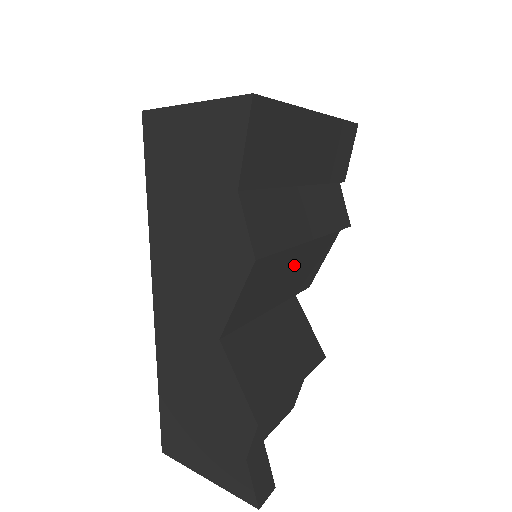
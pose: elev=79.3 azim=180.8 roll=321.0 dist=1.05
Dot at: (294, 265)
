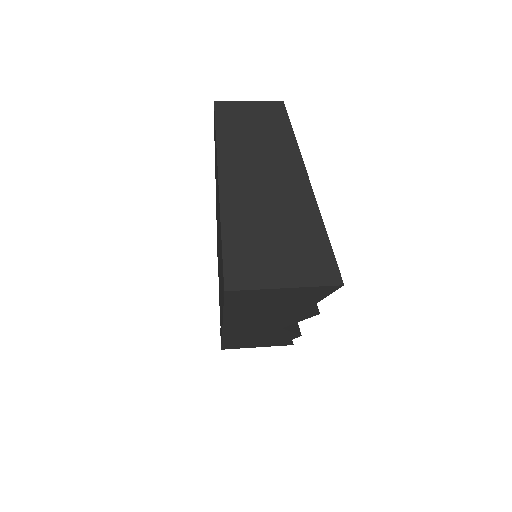
Dot at: occluded
